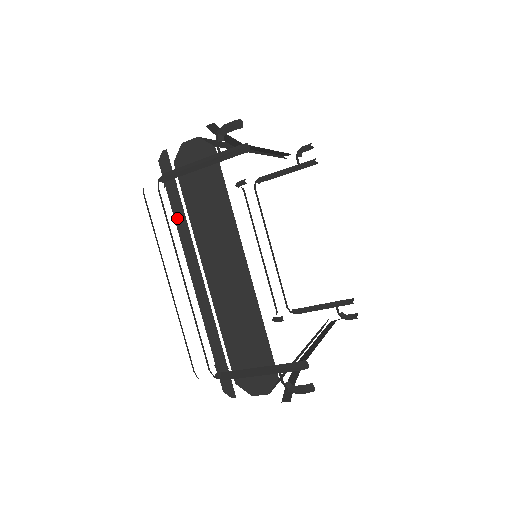
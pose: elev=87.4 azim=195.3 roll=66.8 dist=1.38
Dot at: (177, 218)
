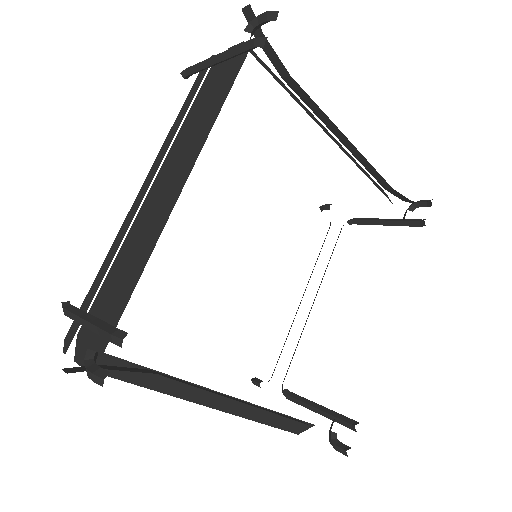
Dot at: (175, 125)
